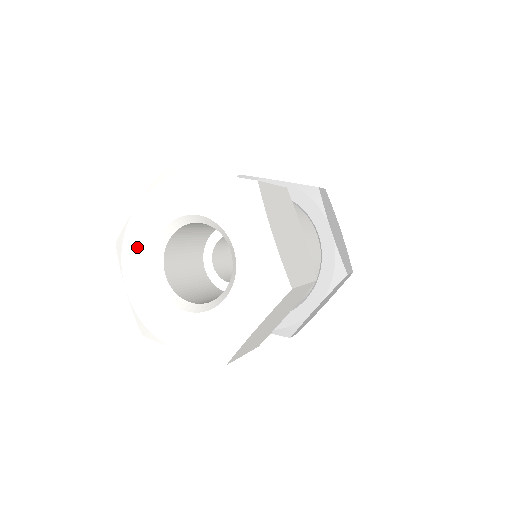
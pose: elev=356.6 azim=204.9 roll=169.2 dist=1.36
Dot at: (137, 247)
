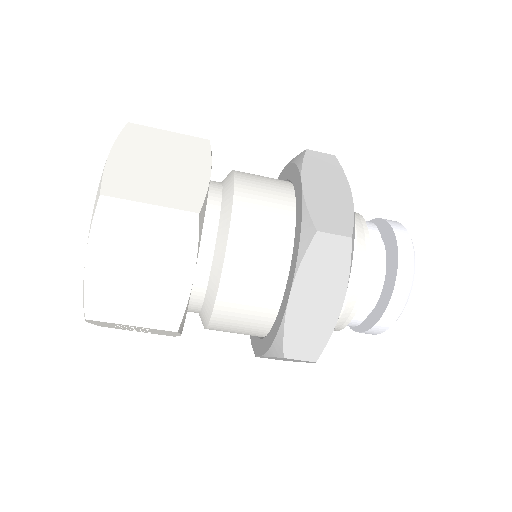
Dot at: occluded
